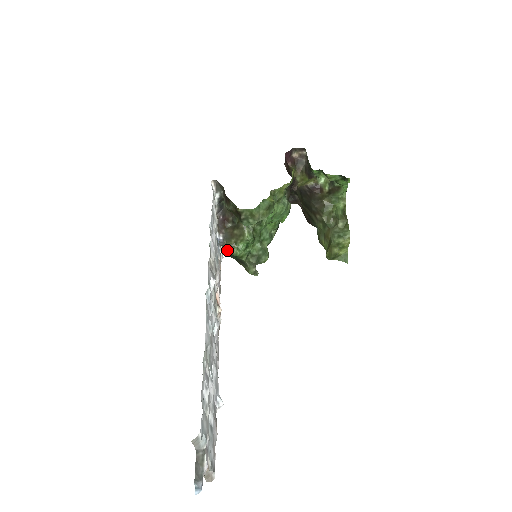
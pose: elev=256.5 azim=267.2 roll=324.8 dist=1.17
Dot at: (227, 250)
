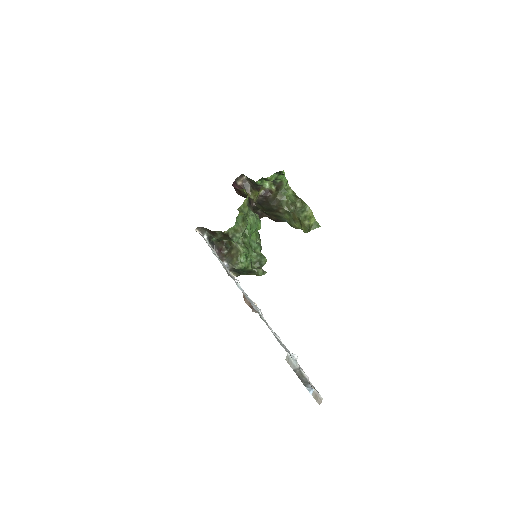
Dot at: (235, 270)
